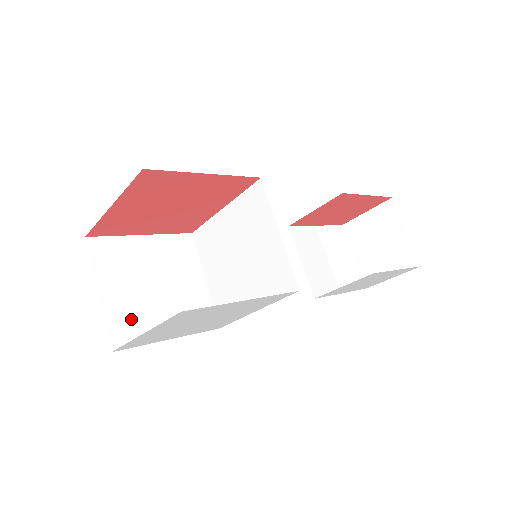
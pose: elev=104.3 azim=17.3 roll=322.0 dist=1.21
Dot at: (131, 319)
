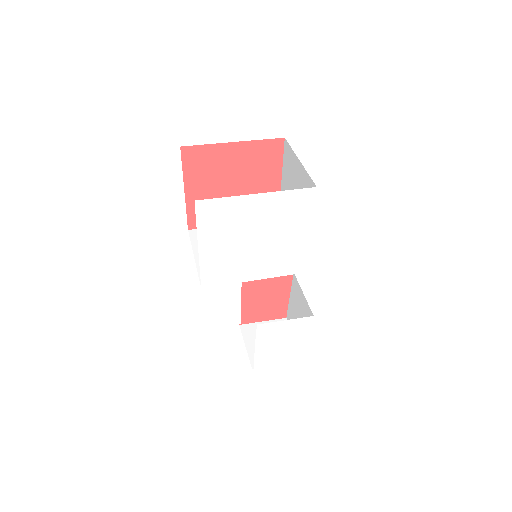
Dot at: occluded
